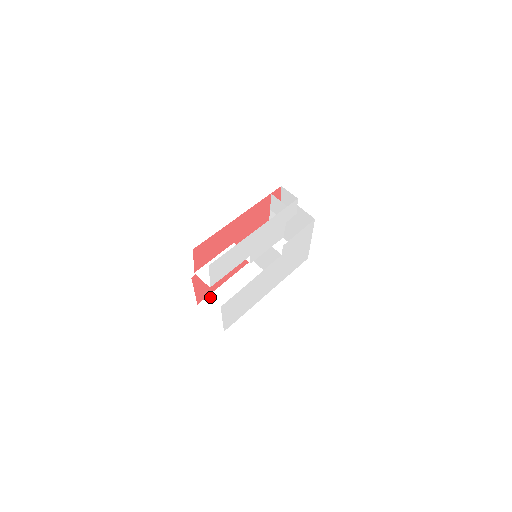
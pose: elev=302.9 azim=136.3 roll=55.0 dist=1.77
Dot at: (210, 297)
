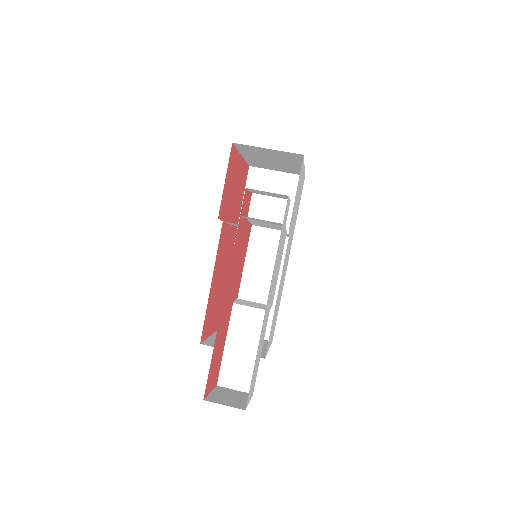
Dot at: occluded
